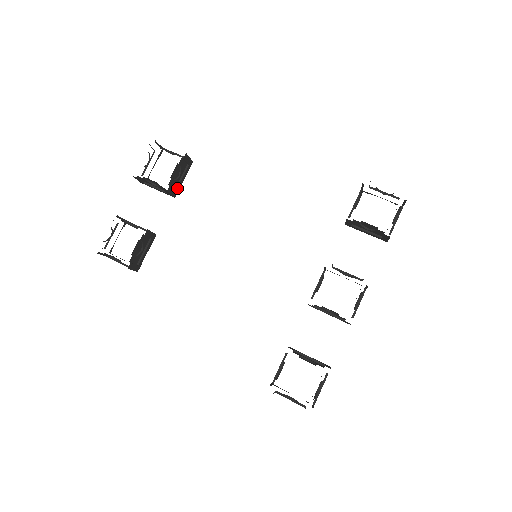
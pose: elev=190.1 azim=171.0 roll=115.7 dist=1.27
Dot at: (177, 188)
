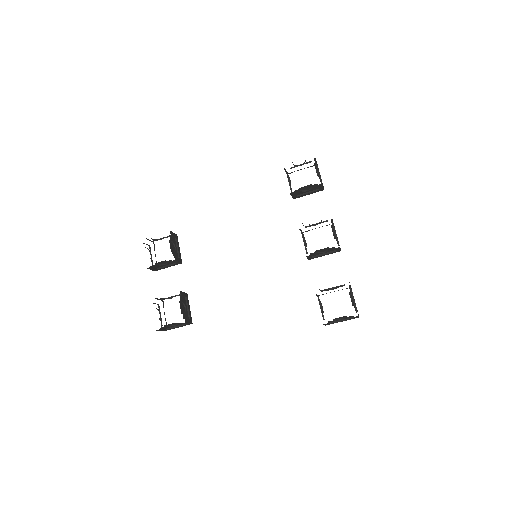
Dot at: (179, 256)
